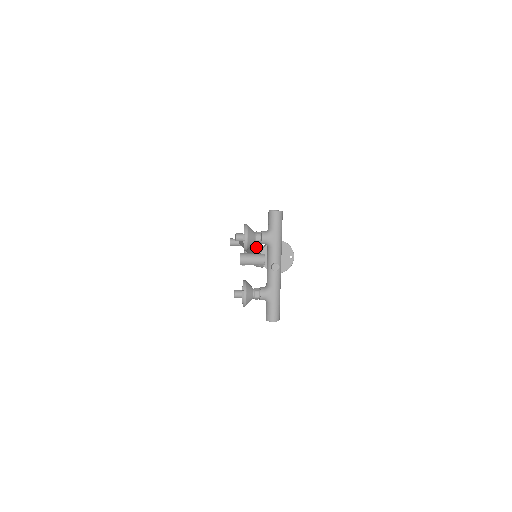
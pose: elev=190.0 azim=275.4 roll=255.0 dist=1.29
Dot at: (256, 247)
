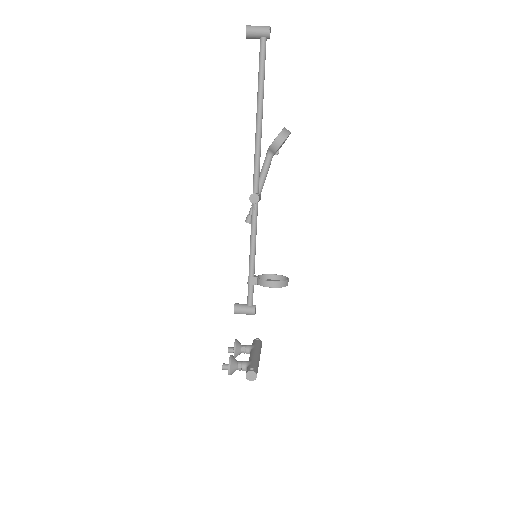
Dot at: (272, 145)
